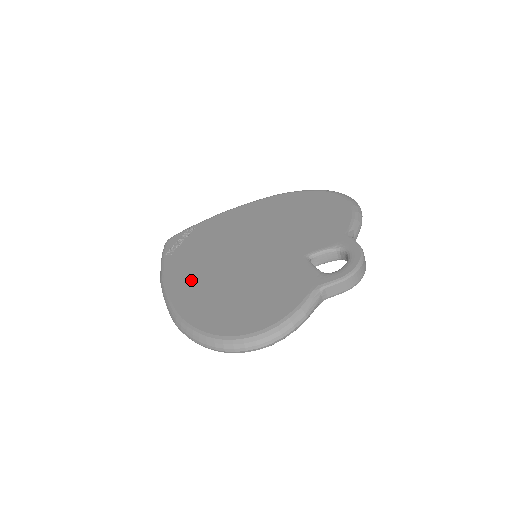
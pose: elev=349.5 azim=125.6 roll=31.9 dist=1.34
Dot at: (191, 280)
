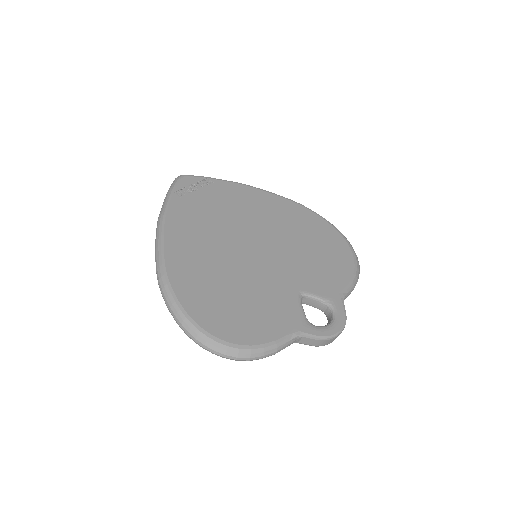
Dot at: (191, 242)
